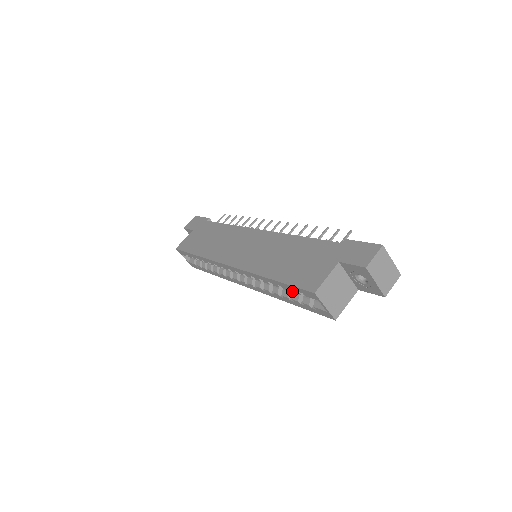
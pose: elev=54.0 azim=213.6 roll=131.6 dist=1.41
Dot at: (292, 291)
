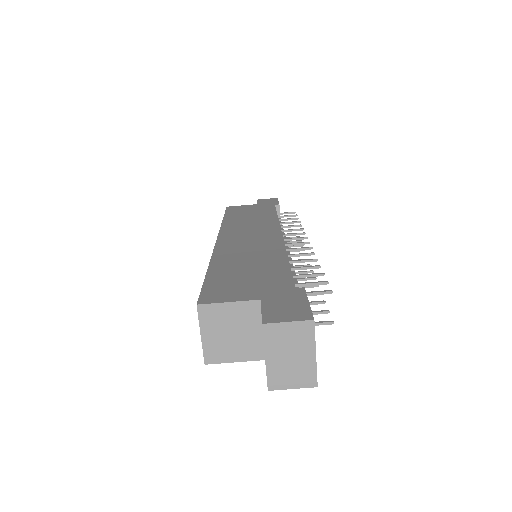
Dot at: occluded
